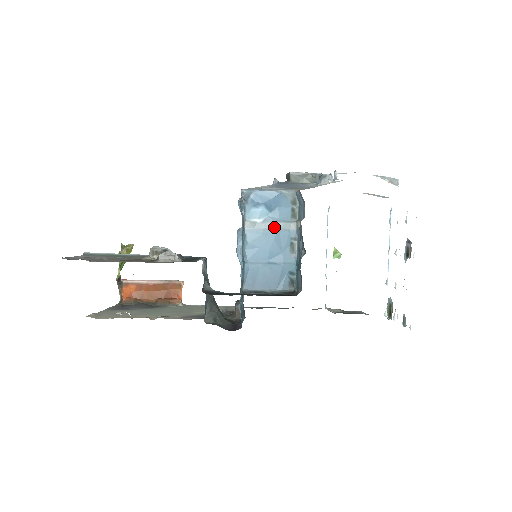
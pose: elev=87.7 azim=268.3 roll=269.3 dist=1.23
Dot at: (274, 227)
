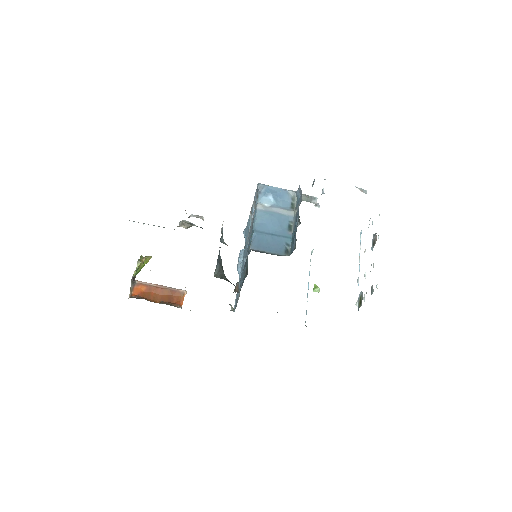
Dot at: (278, 211)
